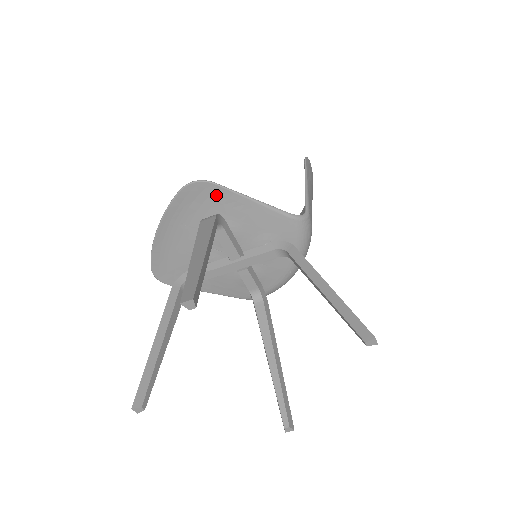
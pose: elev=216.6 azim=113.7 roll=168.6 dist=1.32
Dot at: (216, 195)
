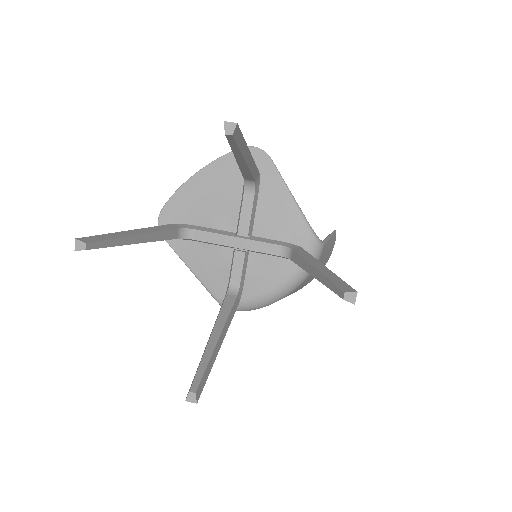
Dot at: (265, 170)
